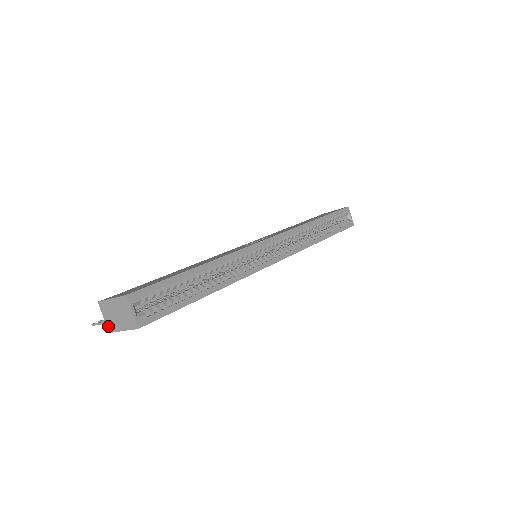
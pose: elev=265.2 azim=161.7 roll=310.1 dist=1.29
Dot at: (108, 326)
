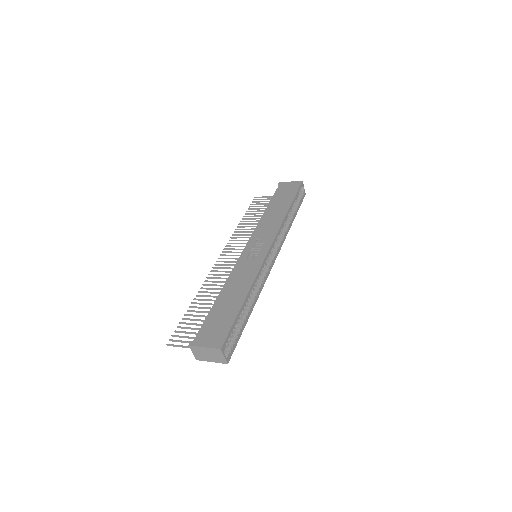
Dot at: (196, 357)
